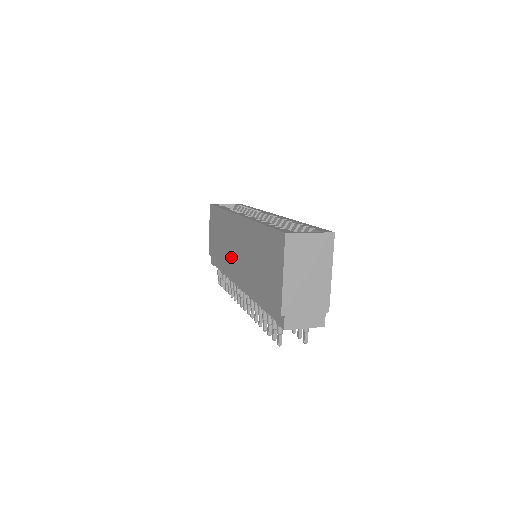
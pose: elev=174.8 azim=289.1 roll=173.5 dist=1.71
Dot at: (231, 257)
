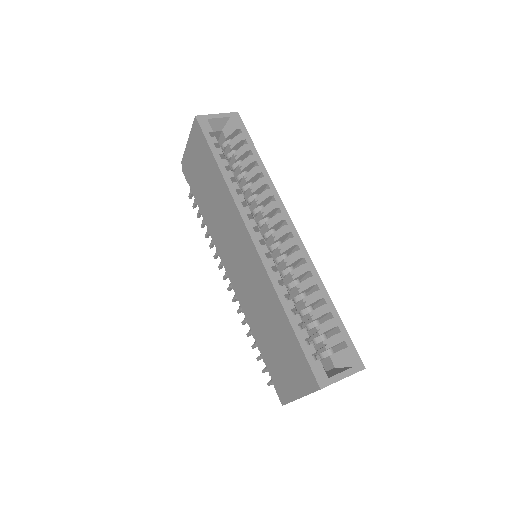
Dot at: (225, 245)
